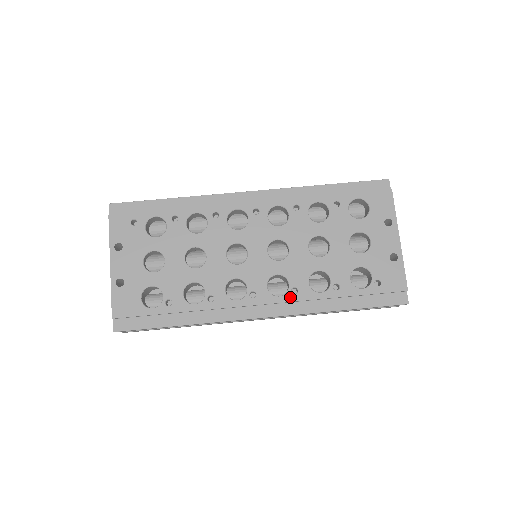
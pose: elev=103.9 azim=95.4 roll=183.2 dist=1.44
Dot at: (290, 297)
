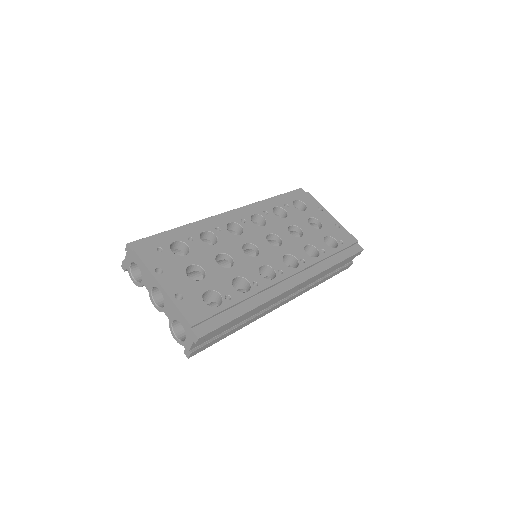
Dot at: (303, 265)
